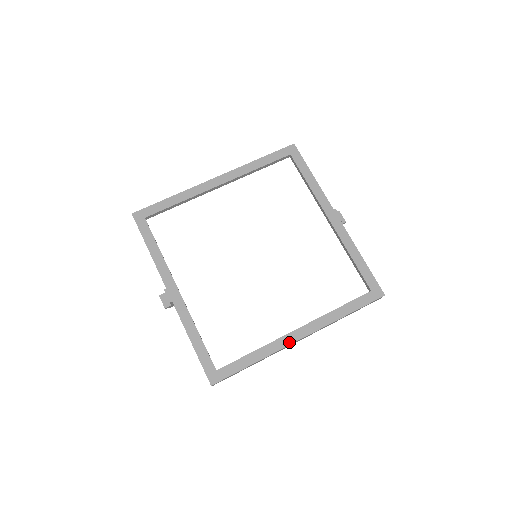
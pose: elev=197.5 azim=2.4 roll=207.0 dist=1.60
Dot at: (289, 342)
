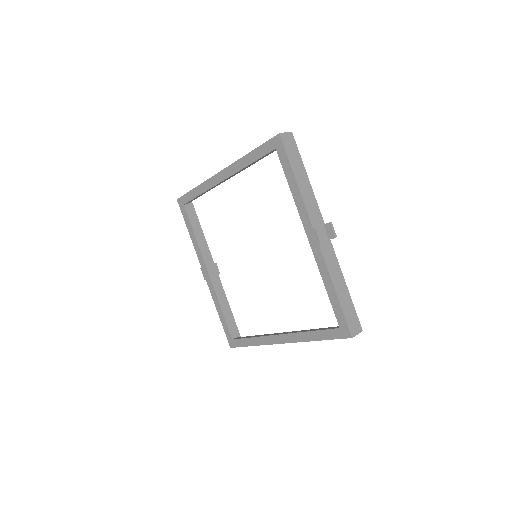
Dot at: (273, 342)
